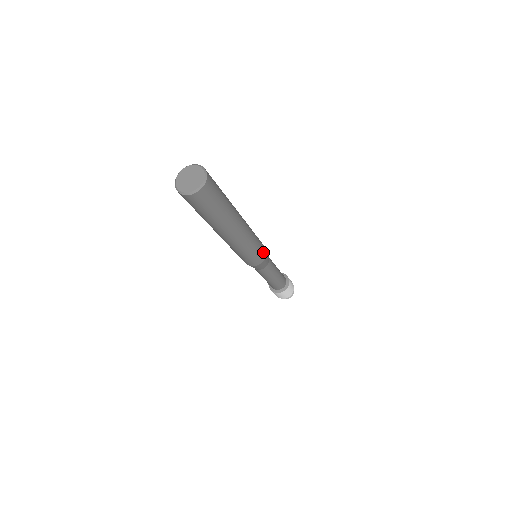
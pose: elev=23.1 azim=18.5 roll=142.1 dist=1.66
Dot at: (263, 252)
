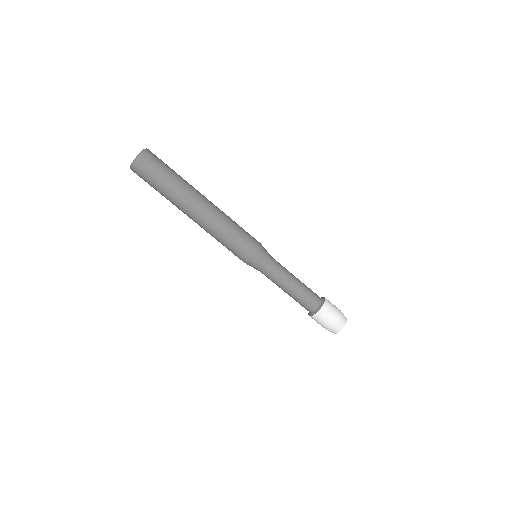
Dot at: (252, 241)
